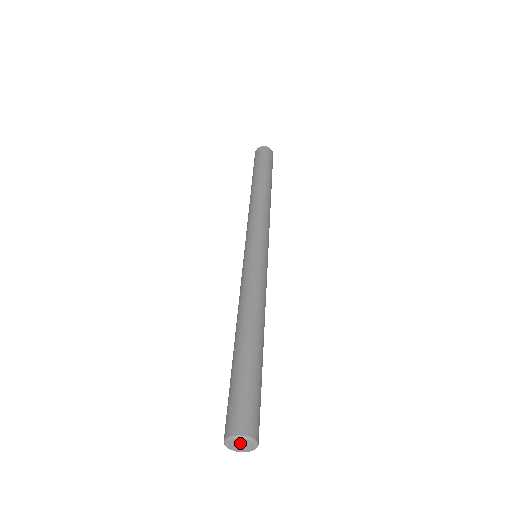
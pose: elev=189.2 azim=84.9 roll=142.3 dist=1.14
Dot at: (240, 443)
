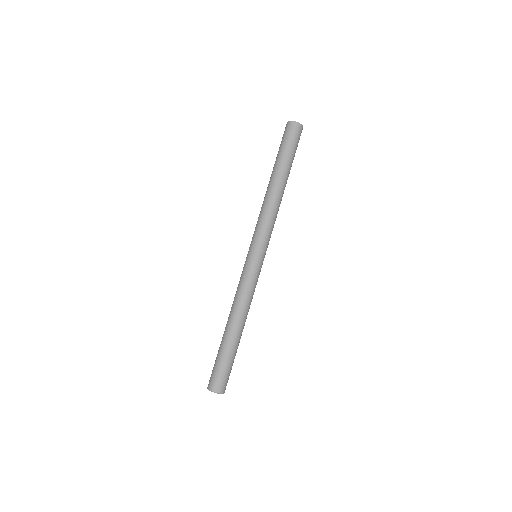
Dot at: occluded
